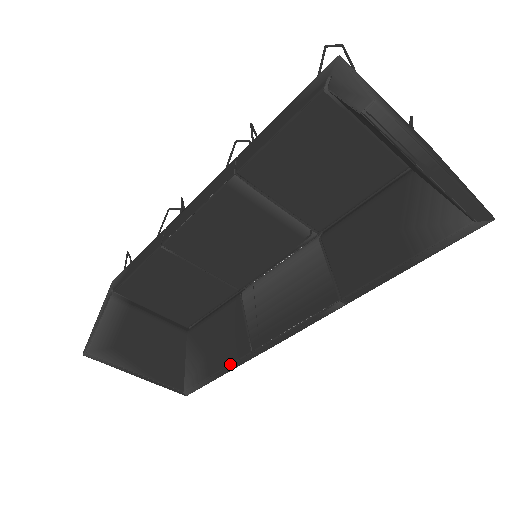
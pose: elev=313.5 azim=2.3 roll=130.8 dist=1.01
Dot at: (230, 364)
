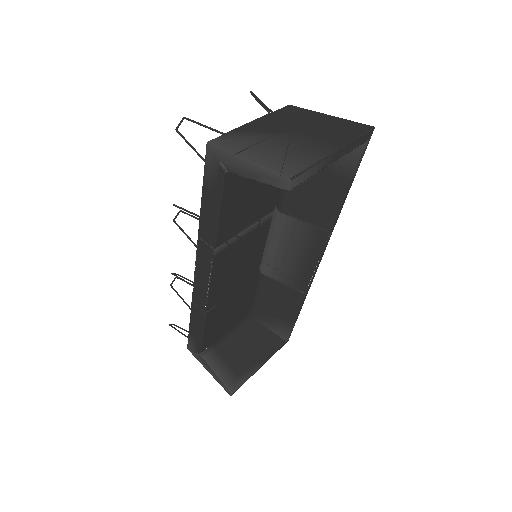
Dot at: (299, 309)
